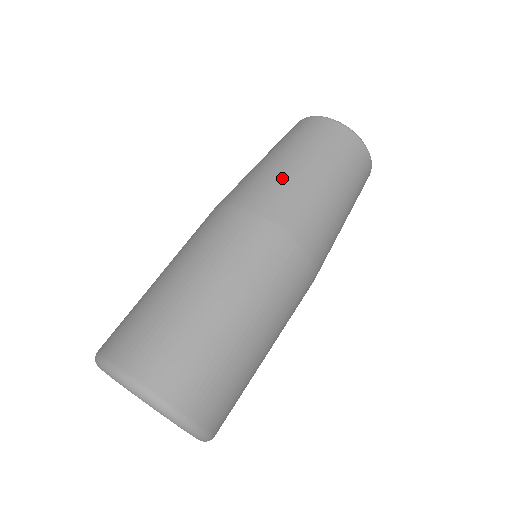
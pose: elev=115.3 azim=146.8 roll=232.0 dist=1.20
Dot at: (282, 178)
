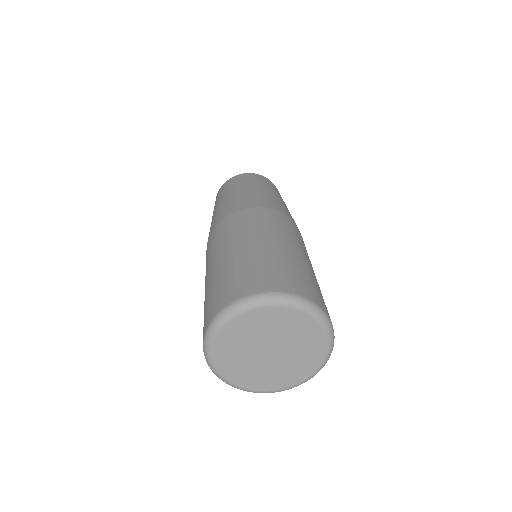
Dot at: (280, 202)
